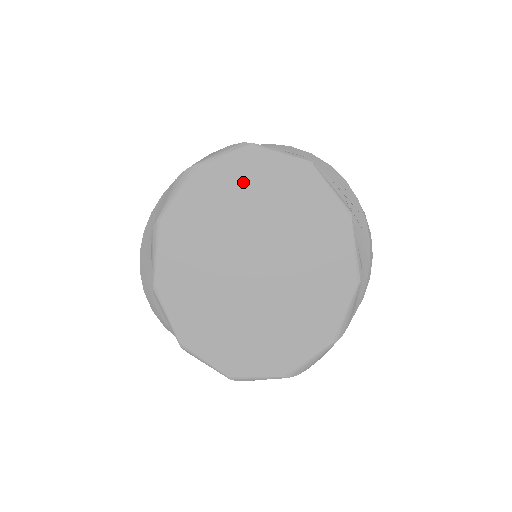
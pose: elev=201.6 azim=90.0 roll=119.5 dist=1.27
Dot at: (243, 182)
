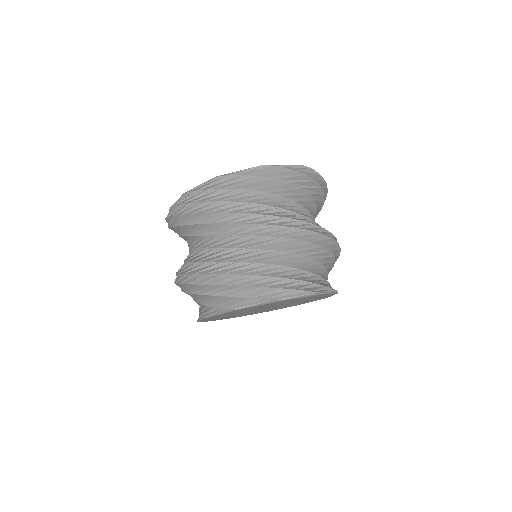
Dot at: occluded
